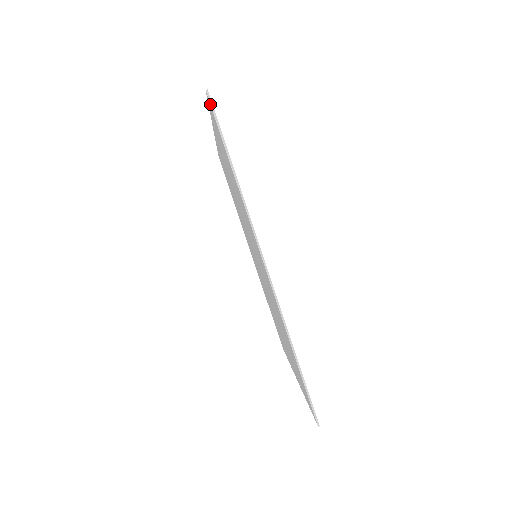
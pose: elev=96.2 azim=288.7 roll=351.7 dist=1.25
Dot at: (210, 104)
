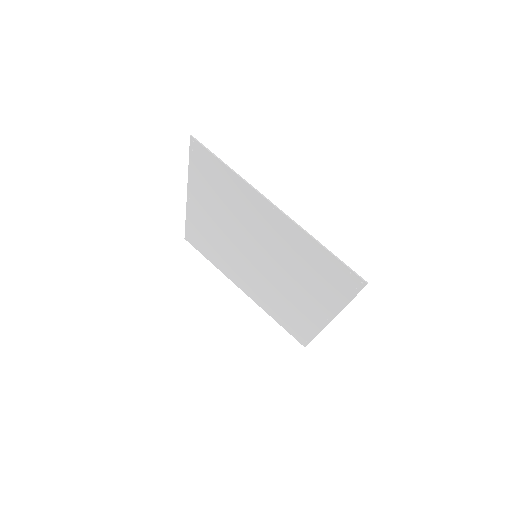
Dot at: (196, 141)
